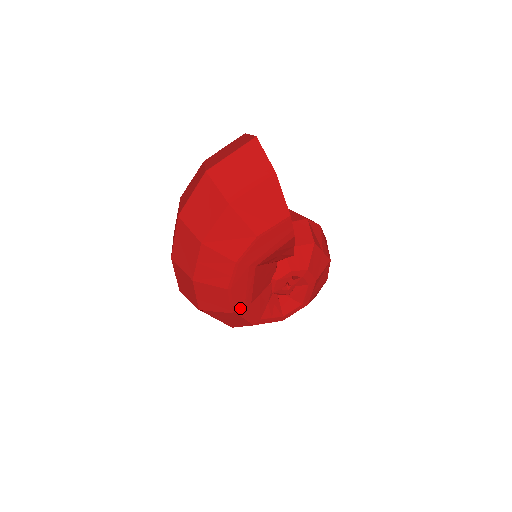
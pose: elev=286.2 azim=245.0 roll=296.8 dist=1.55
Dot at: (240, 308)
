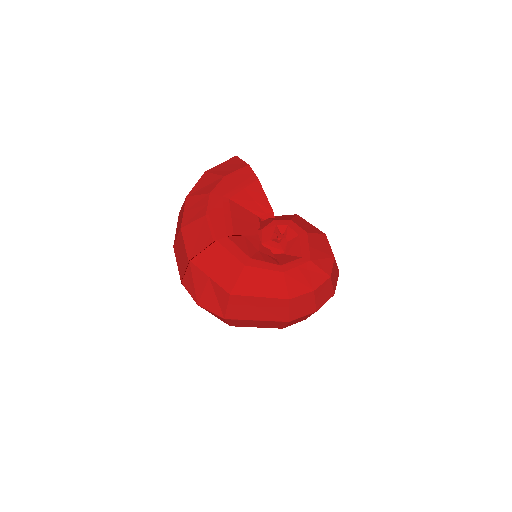
Dot at: (222, 237)
